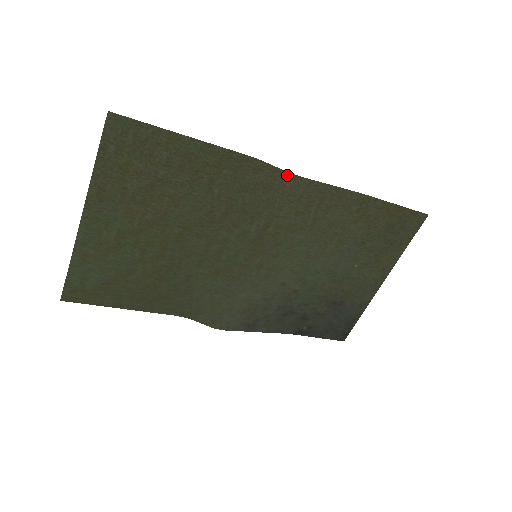
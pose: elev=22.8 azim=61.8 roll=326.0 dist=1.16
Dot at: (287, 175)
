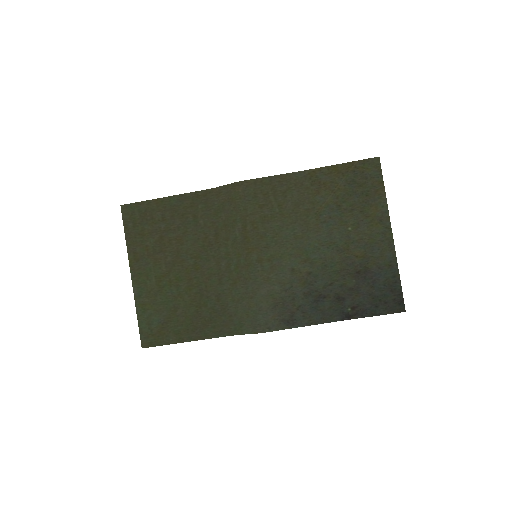
Dot at: (235, 185)
